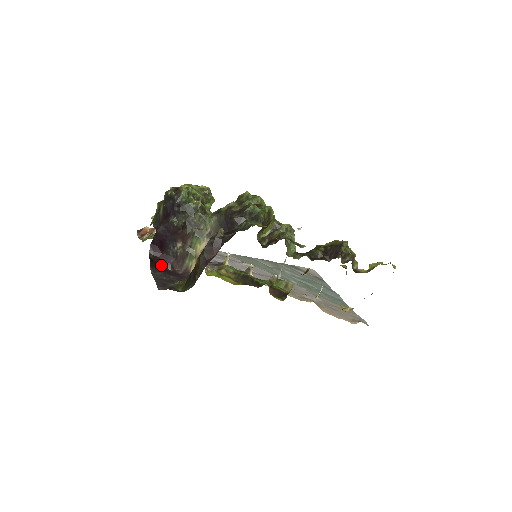
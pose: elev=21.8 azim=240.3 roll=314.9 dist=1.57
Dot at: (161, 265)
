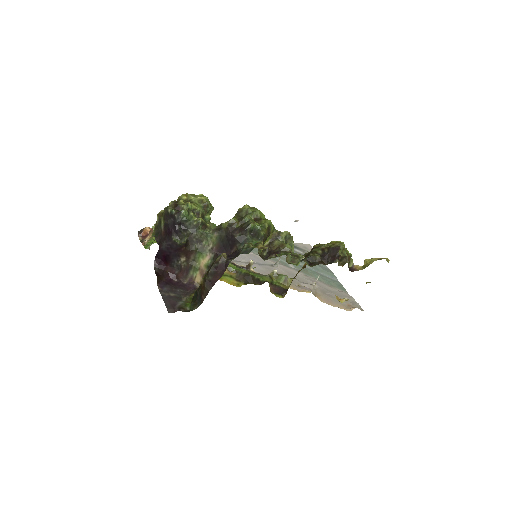
Dot at: (167, 277)
